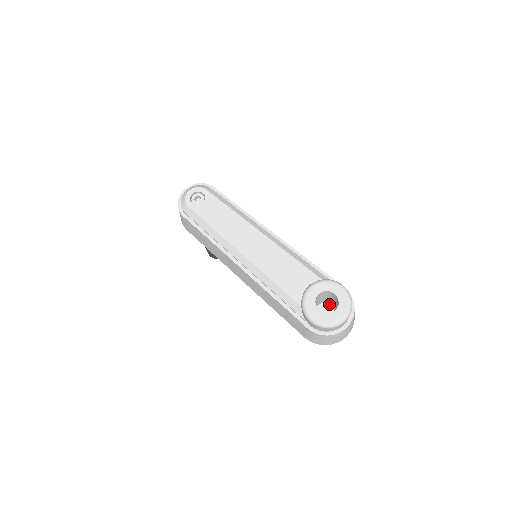
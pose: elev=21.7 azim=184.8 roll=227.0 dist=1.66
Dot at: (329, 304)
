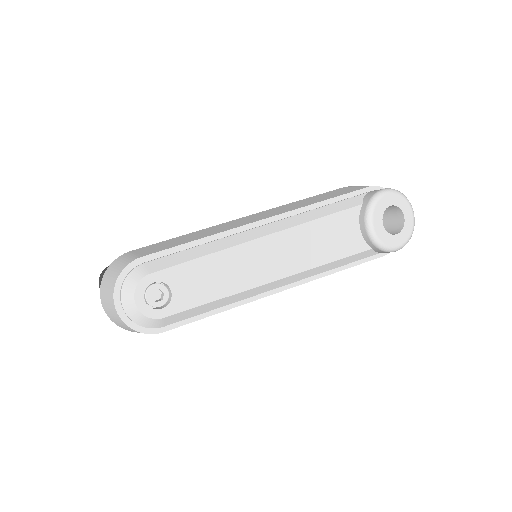
Dot at: occluded
